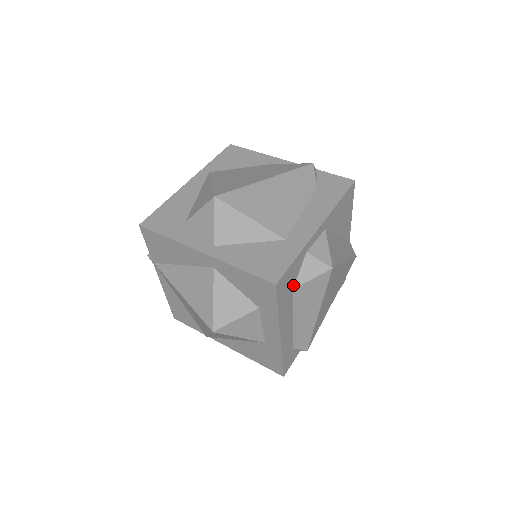
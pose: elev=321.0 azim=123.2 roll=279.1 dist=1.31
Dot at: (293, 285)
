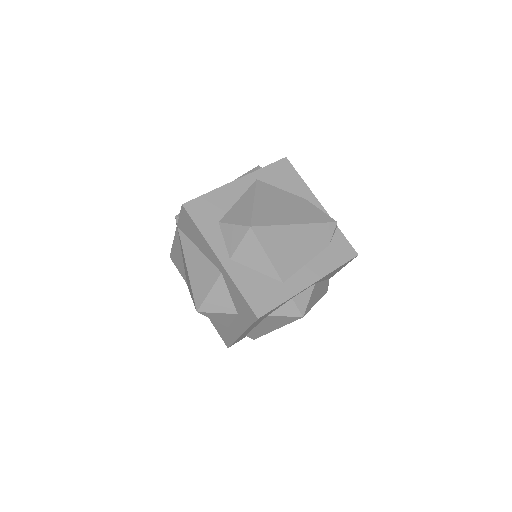
Dot at: (270, 313)
